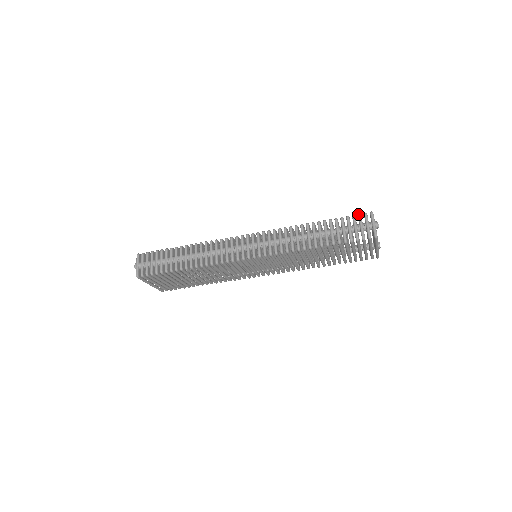
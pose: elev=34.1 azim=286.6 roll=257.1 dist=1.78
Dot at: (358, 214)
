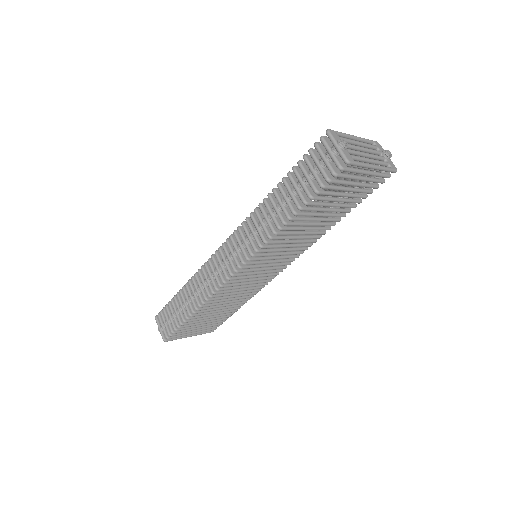
Dot at: occluded
